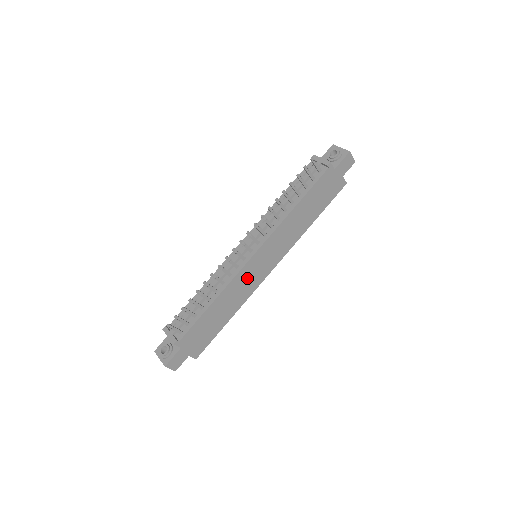
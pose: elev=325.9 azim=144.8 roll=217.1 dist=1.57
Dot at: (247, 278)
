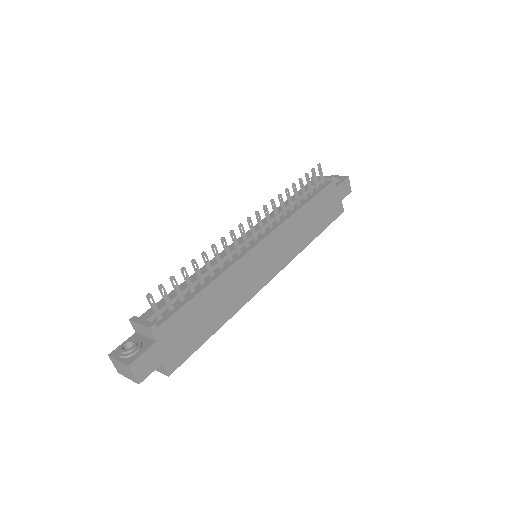
Dot at: (248, 272)
